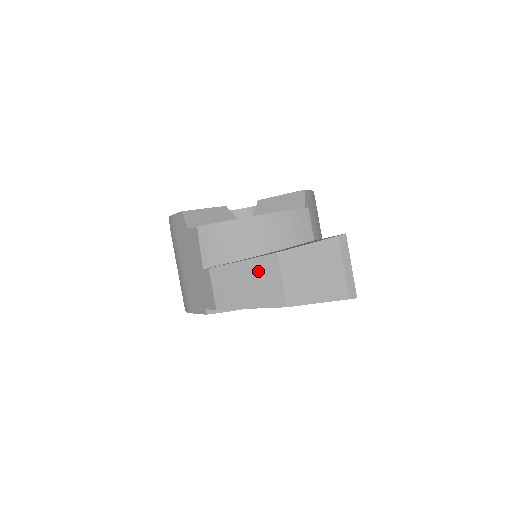
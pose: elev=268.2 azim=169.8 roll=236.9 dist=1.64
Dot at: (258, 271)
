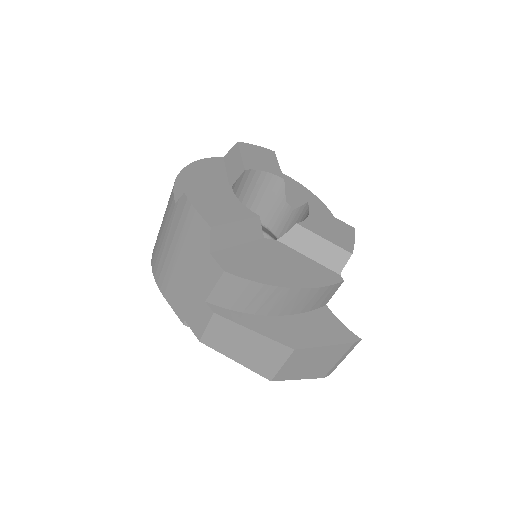
Dot at: (264, 347)
